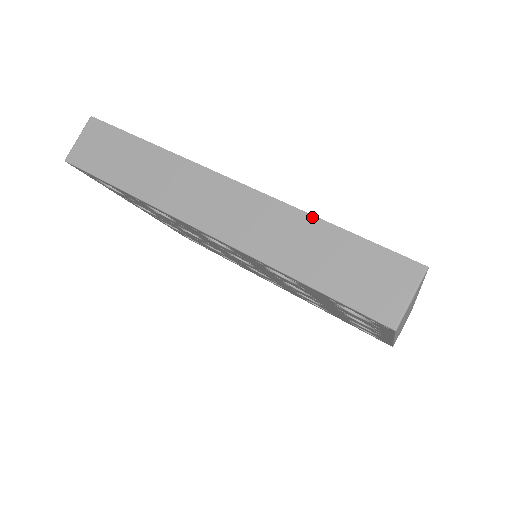
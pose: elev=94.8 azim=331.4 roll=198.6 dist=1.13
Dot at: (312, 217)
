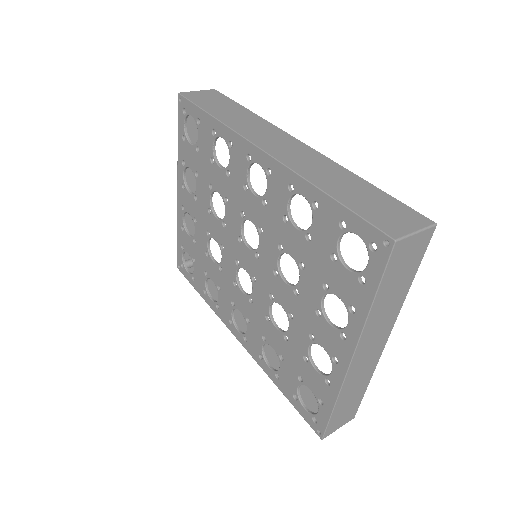
Dot at: (353, 174)
